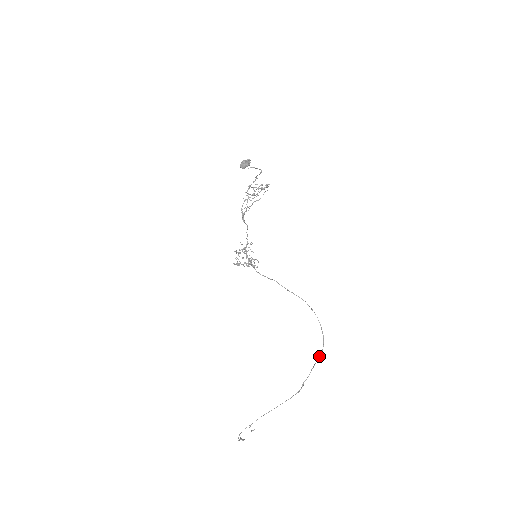
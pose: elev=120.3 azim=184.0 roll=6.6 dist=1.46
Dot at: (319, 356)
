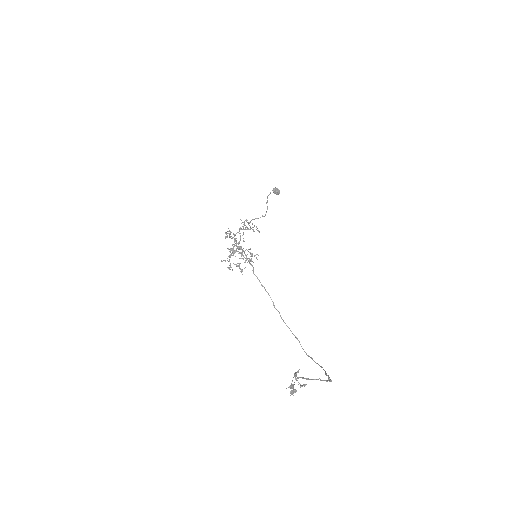
Dot at: (325, 371)
